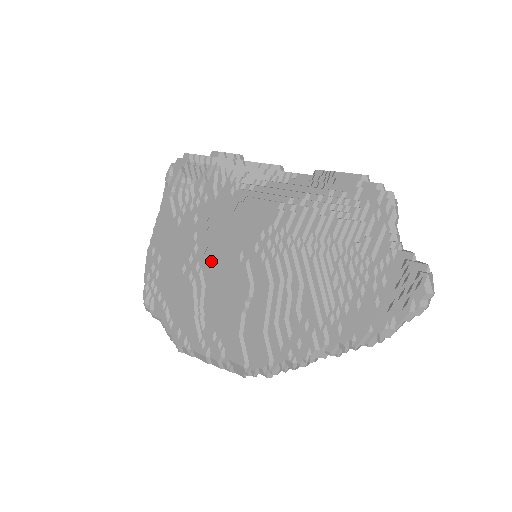
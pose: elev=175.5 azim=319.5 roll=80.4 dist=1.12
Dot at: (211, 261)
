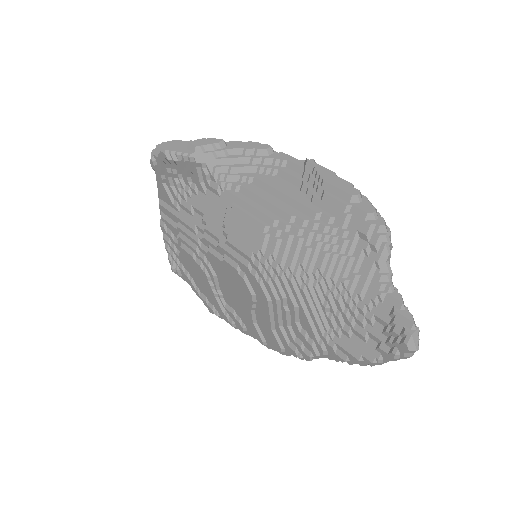
Dot at: (215, 260)
